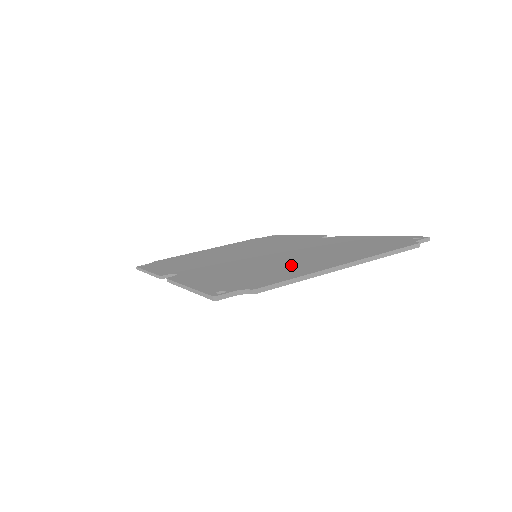
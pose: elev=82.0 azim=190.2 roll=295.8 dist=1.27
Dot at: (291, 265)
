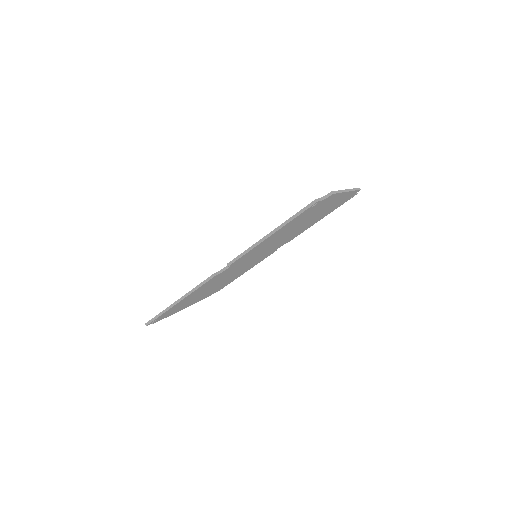
Dot at: occluded
